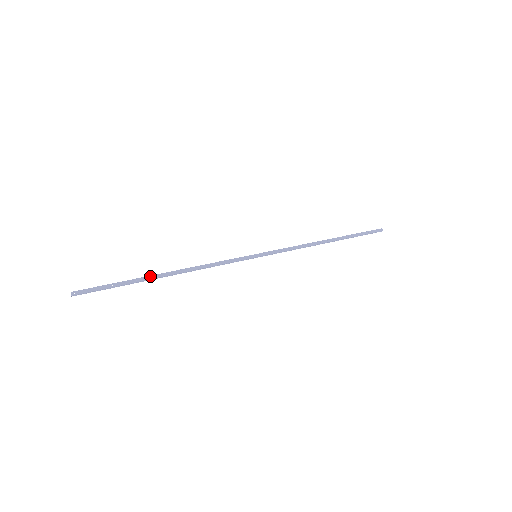
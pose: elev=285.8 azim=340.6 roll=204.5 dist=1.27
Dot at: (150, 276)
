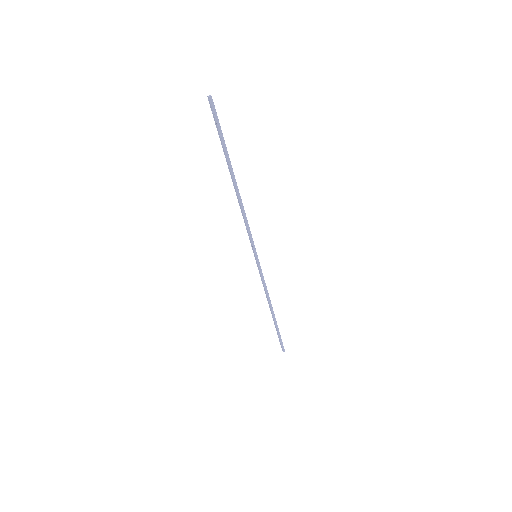
Dot at: (231, 166)
